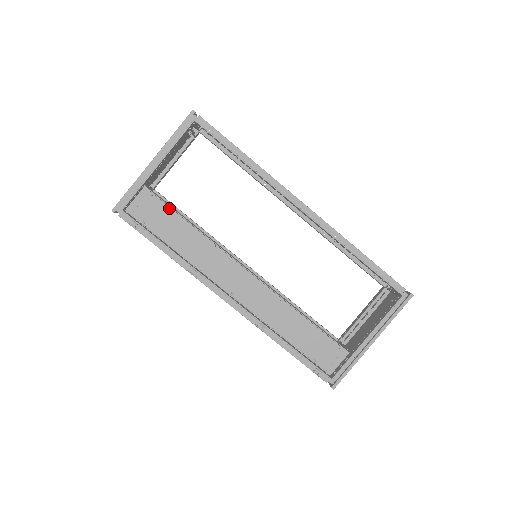
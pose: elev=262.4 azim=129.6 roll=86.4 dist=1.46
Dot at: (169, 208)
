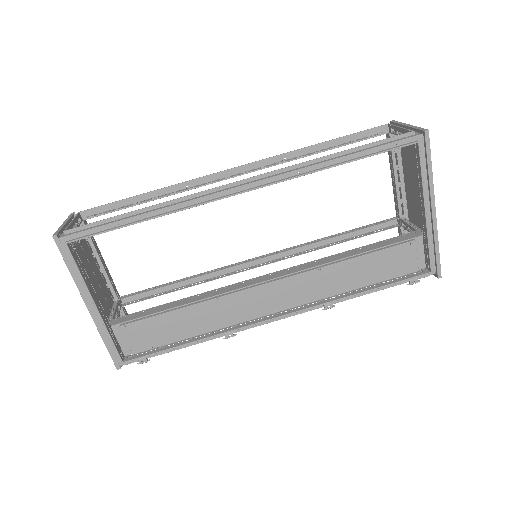
Dot at: (149, 319)
